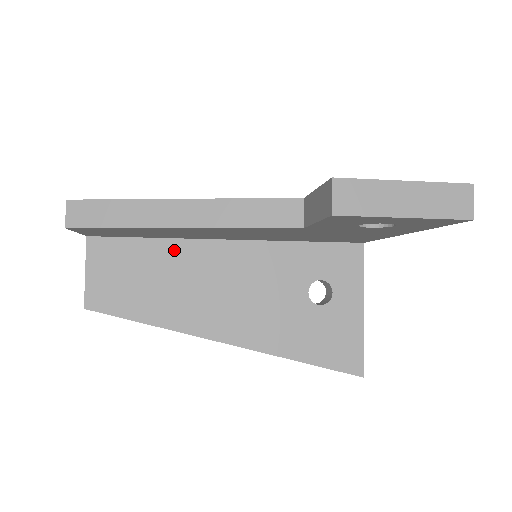
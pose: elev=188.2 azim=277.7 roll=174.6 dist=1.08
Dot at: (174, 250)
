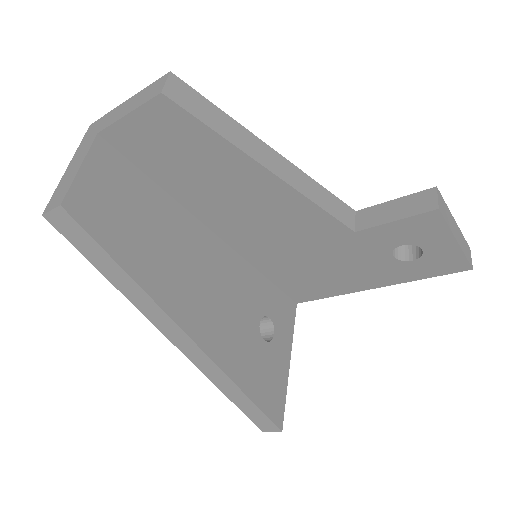
Dot at: (173, 211)
